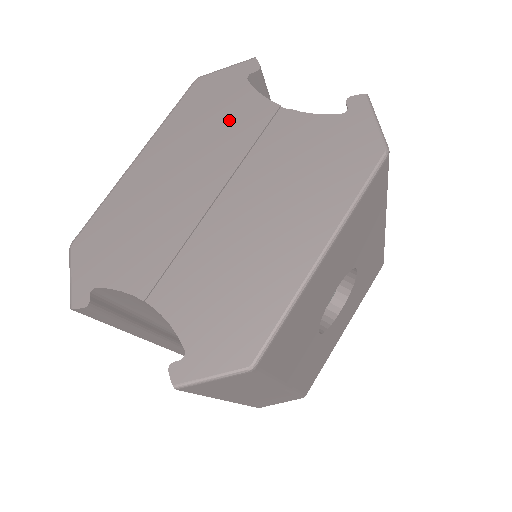
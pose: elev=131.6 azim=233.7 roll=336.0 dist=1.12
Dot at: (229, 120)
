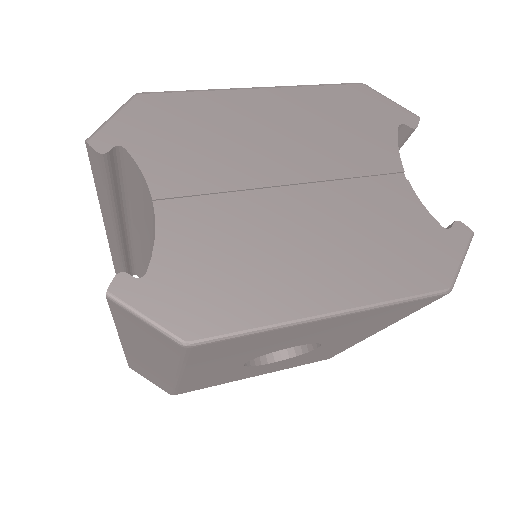
Dot at: (357, 139)
